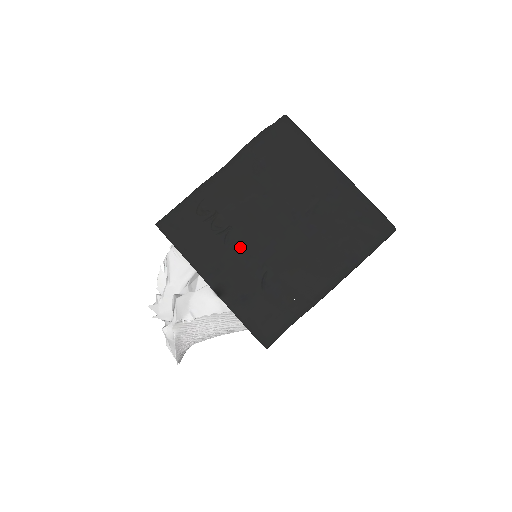
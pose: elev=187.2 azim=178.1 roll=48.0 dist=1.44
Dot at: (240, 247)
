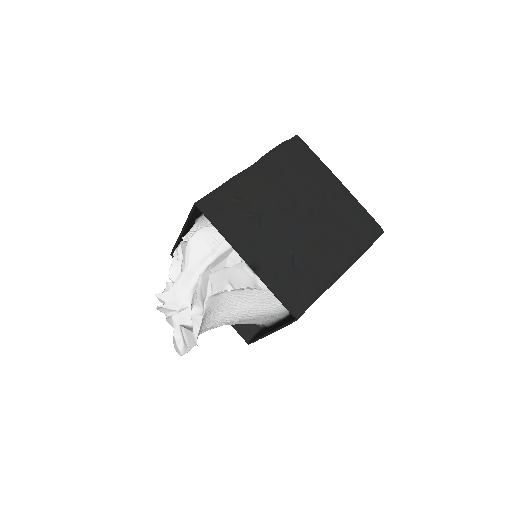
Dot at: (270, 231)
